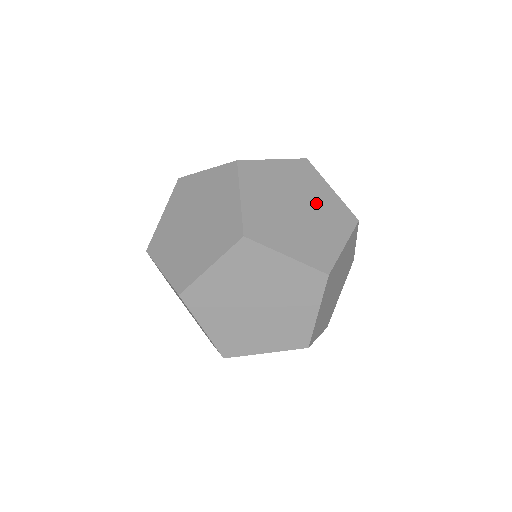
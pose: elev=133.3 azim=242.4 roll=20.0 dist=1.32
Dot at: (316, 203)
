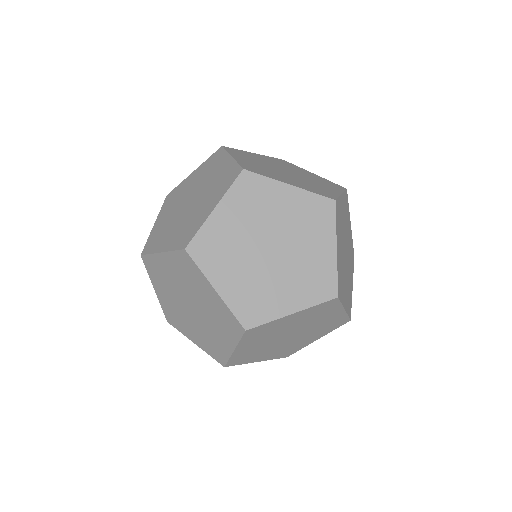
Dot at: (309, 182)
